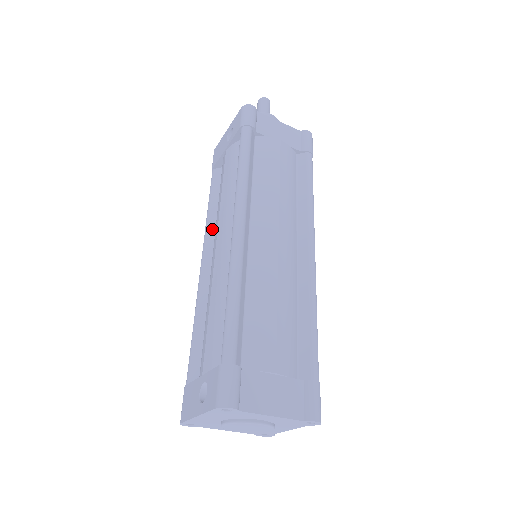
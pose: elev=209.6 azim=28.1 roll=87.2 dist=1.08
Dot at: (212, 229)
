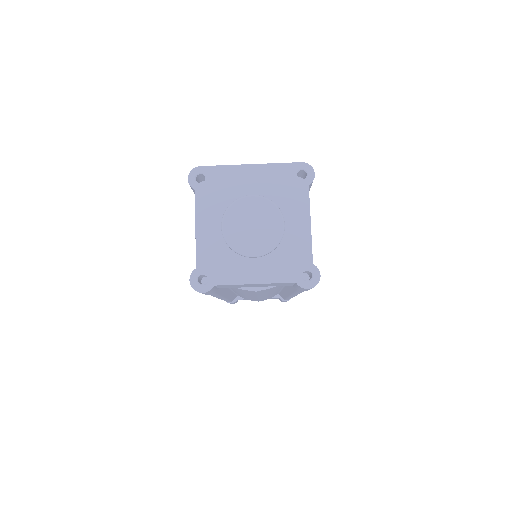
Dot at: occluded
